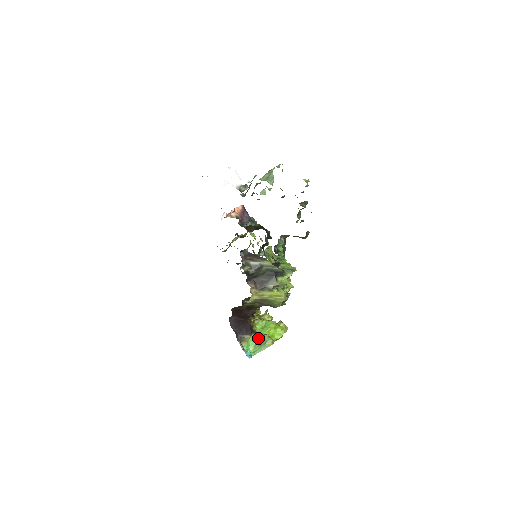
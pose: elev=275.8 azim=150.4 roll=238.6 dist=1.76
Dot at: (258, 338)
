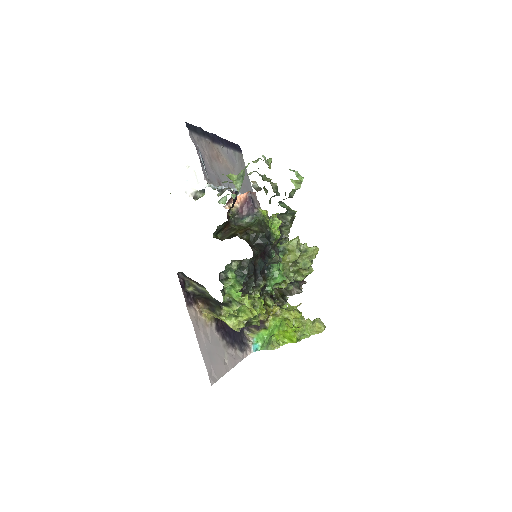
Dot at: (269, 335)
